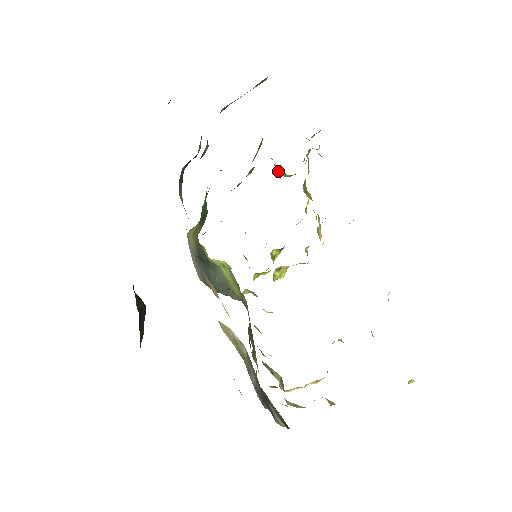
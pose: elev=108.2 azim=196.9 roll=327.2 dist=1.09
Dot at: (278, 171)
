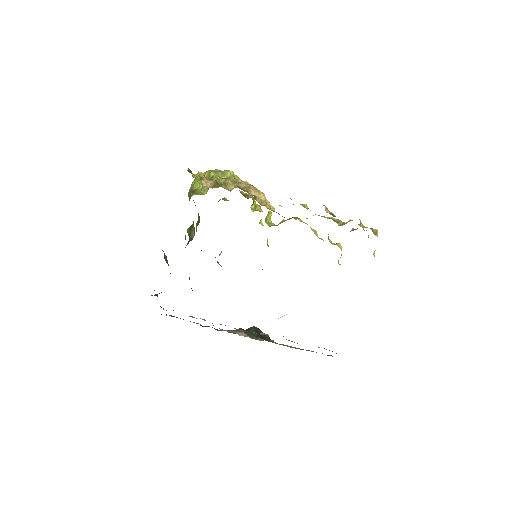
Dot at: (202, 192)
